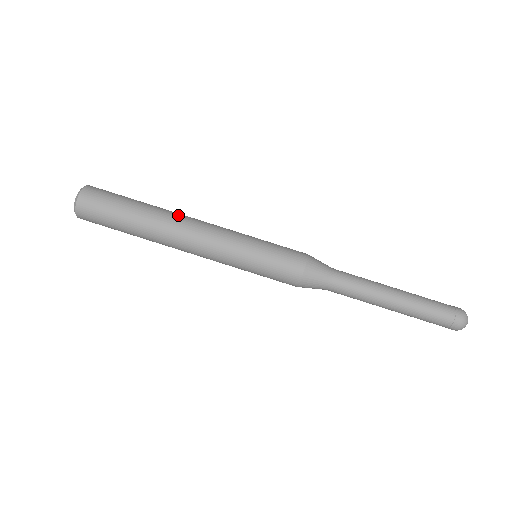
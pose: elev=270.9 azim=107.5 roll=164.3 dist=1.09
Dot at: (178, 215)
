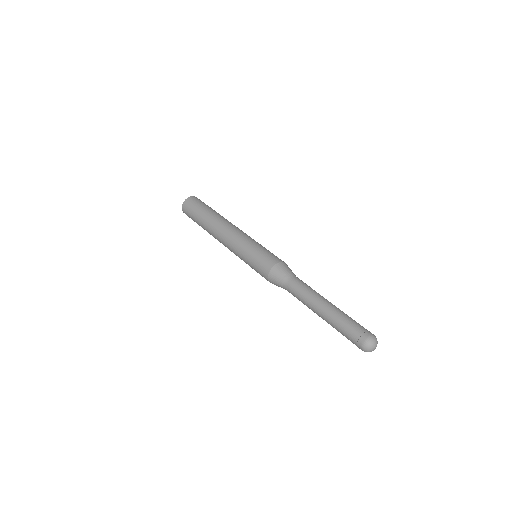
Dot at: occluded
